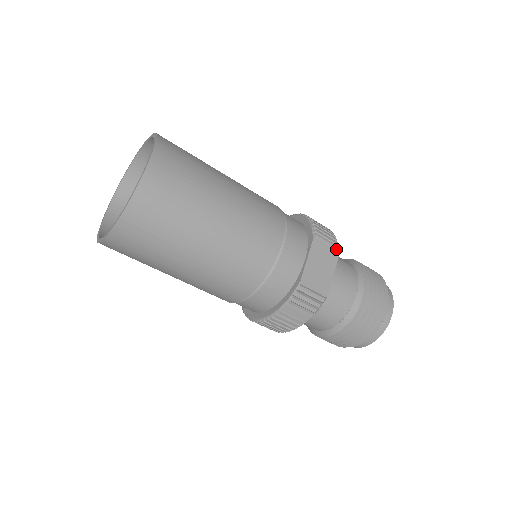
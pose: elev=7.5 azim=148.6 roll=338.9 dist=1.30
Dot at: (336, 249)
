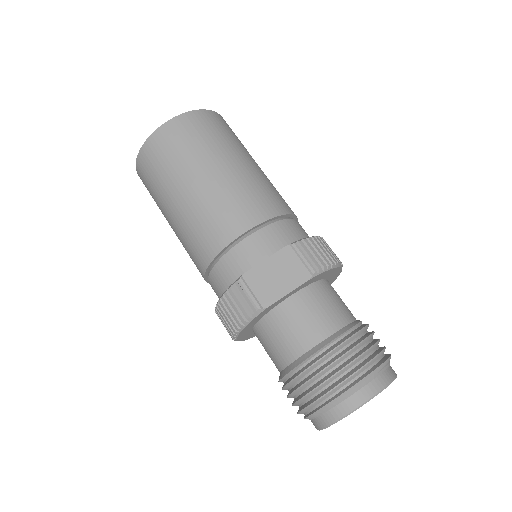
Dot at: (311, 271)
